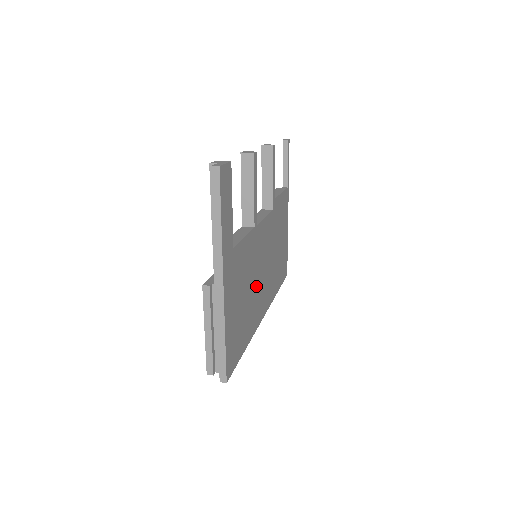
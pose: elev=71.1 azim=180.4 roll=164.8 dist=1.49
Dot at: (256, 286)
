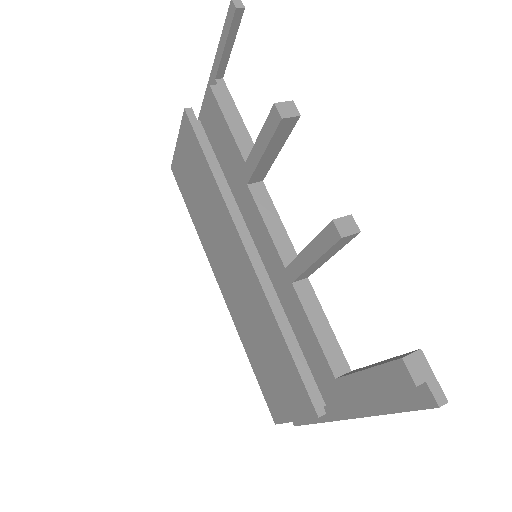
Dot at: occluded
